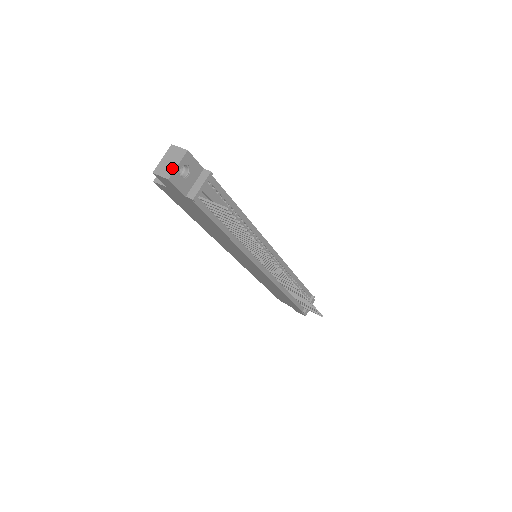
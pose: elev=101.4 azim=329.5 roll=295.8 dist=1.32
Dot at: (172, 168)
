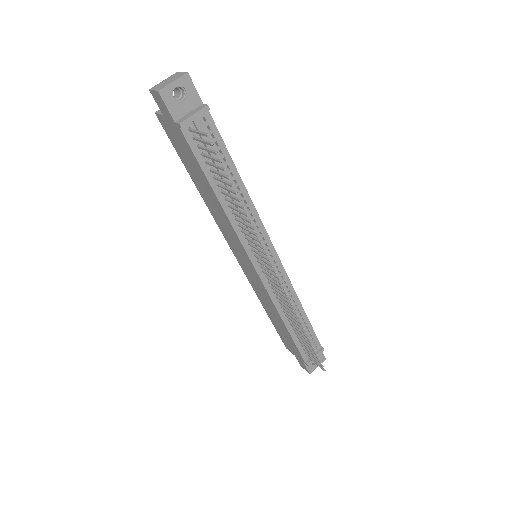
Dot at: (166, 84)
